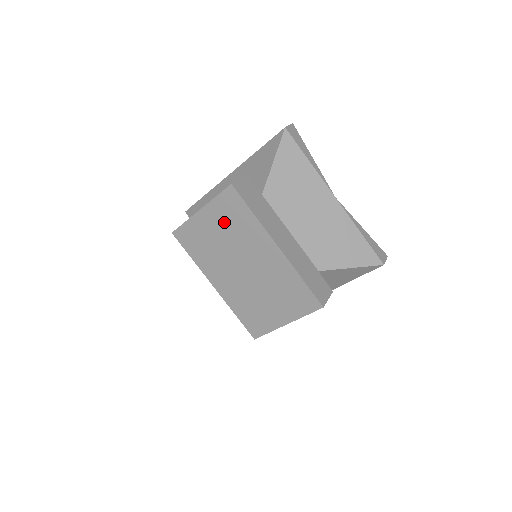
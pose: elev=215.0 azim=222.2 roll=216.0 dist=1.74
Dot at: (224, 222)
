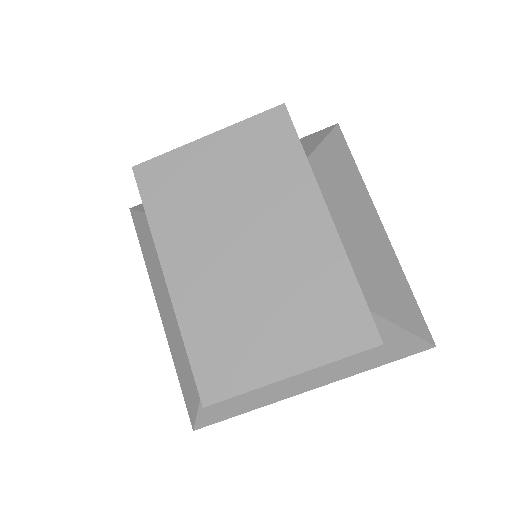
Dot at: (244, 160)
